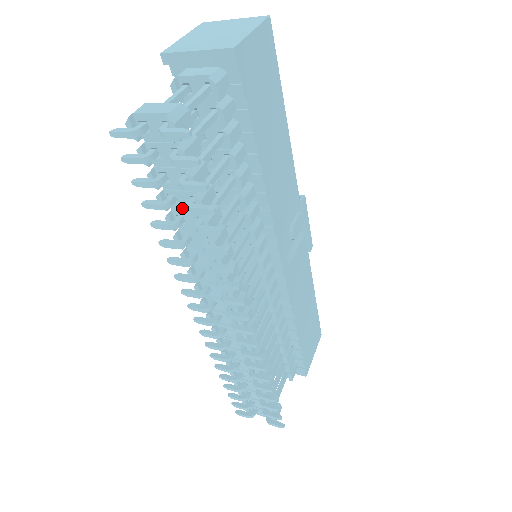
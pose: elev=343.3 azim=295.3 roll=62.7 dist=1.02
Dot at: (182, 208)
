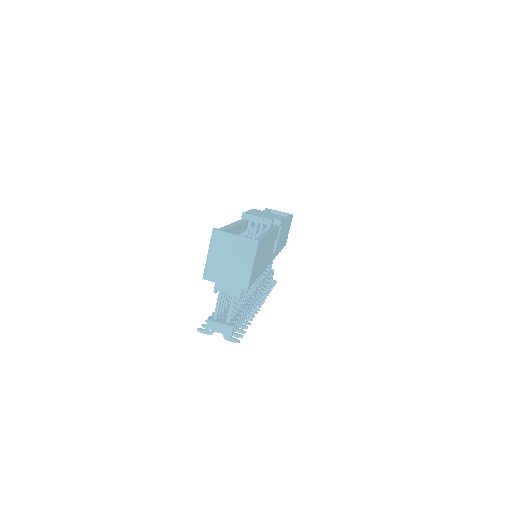
Dot at: occluded
